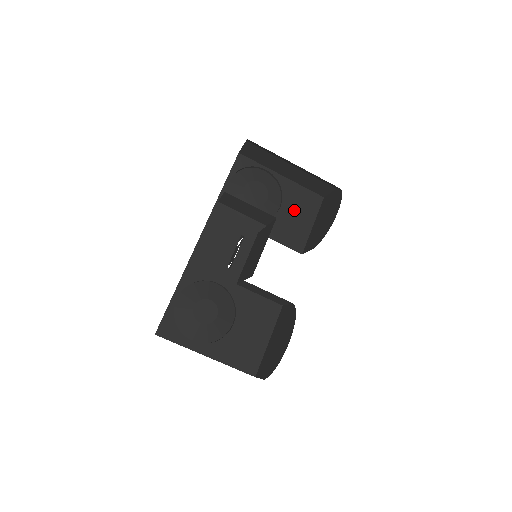
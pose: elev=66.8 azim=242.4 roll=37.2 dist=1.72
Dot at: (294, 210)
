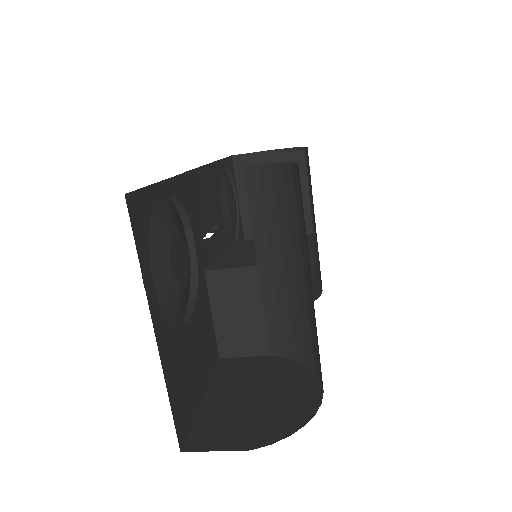
Dot at: occluded
